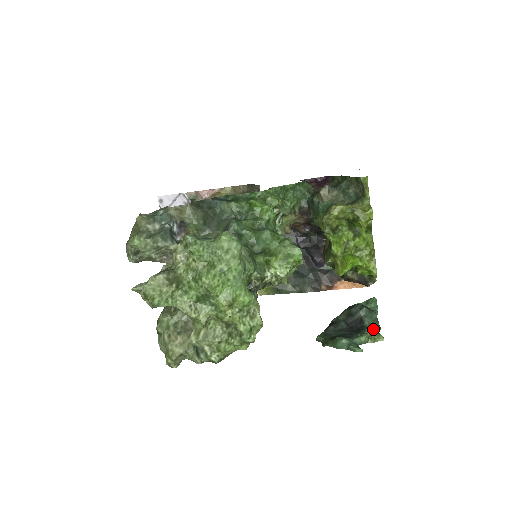
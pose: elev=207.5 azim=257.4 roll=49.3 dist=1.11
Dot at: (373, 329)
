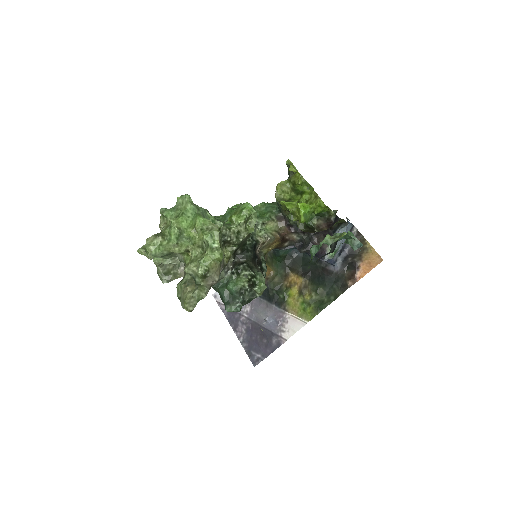
Dot at: (337, 234)
